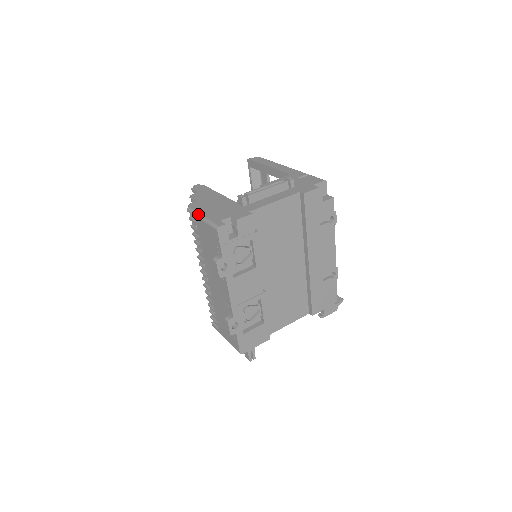
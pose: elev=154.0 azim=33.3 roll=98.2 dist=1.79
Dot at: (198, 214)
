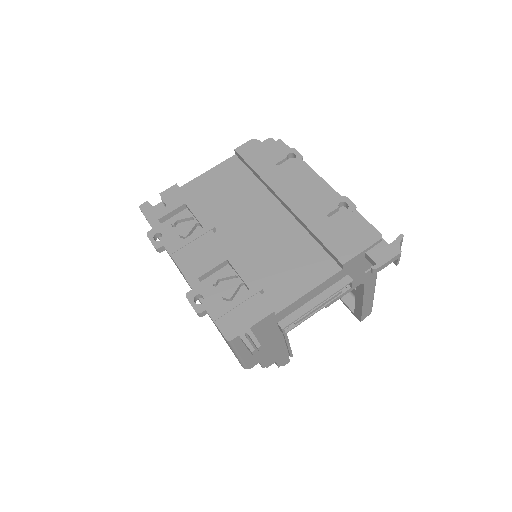
Dot at: occluded
